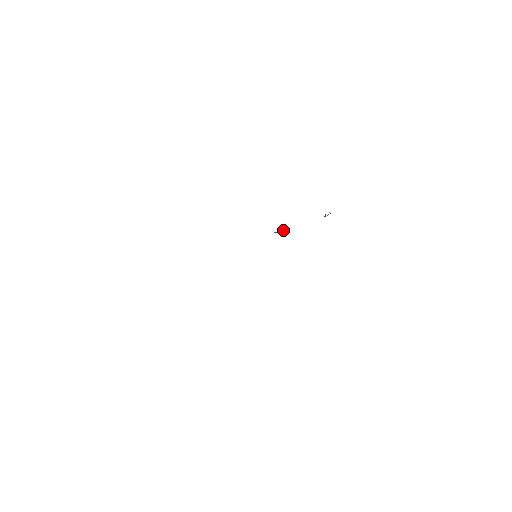
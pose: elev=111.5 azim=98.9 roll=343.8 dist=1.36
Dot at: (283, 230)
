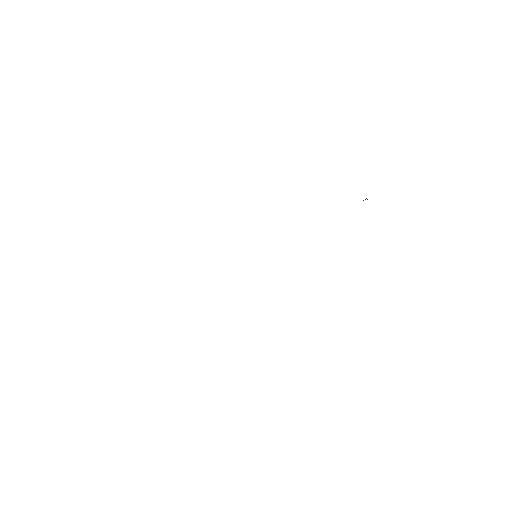
Dot at: occluded
